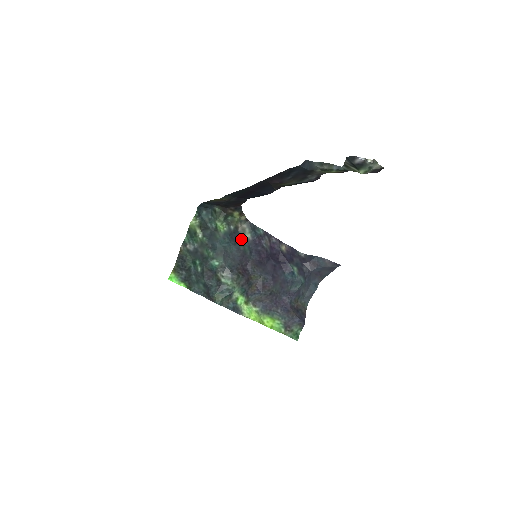
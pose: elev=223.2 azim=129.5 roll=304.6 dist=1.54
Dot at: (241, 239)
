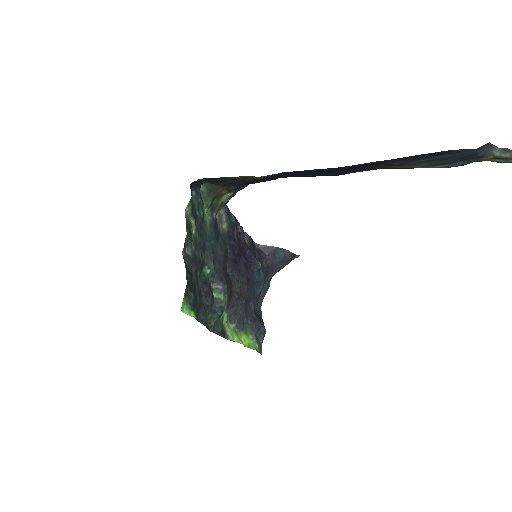
Dot at: (219, 231)
